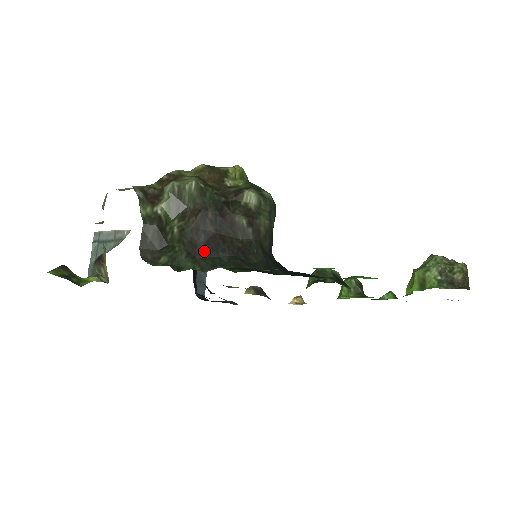
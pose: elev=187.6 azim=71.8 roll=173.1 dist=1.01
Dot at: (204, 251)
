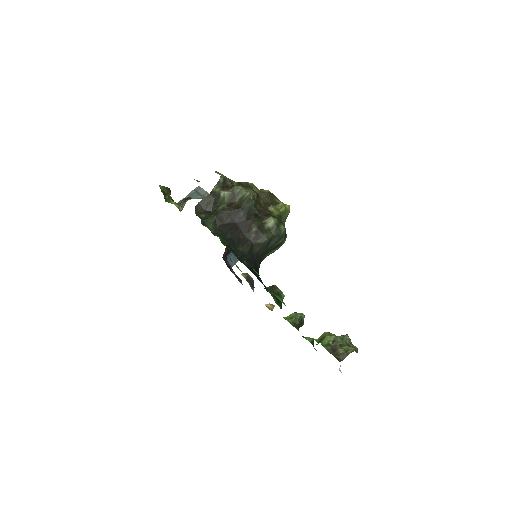
Dot at: (223, 227)
